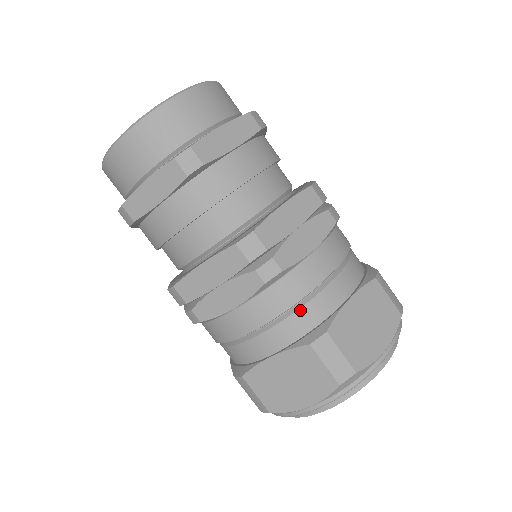
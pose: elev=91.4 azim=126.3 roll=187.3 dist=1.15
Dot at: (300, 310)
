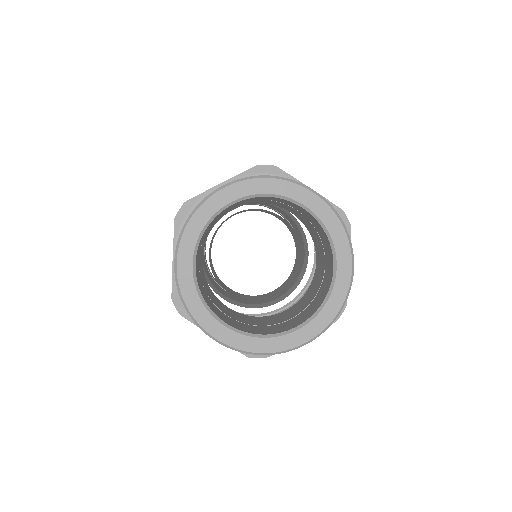
Dot at: occluded
